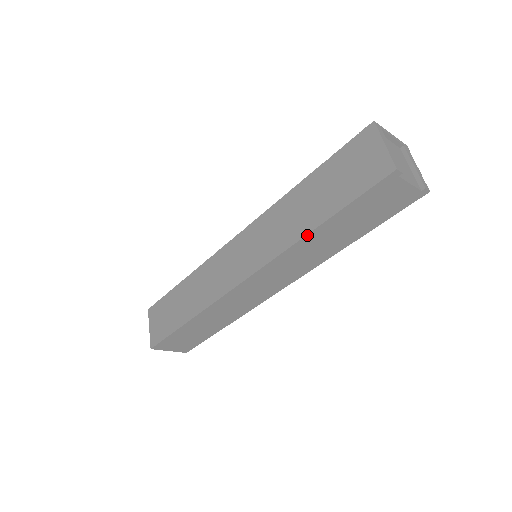
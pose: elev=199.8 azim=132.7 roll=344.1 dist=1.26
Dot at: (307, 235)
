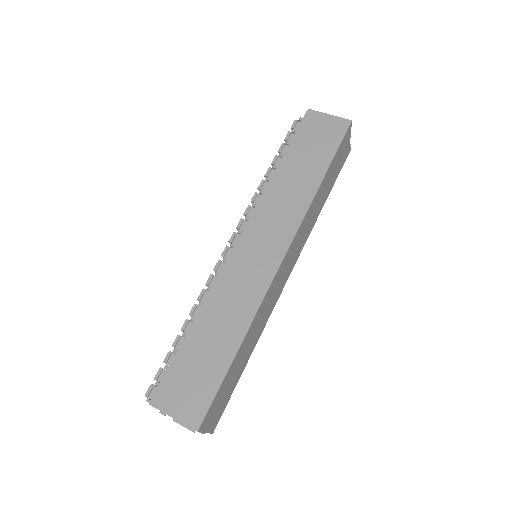
Dot at: (318, 190)
